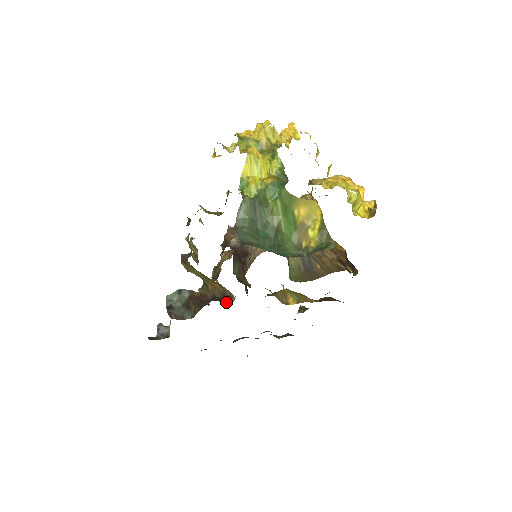
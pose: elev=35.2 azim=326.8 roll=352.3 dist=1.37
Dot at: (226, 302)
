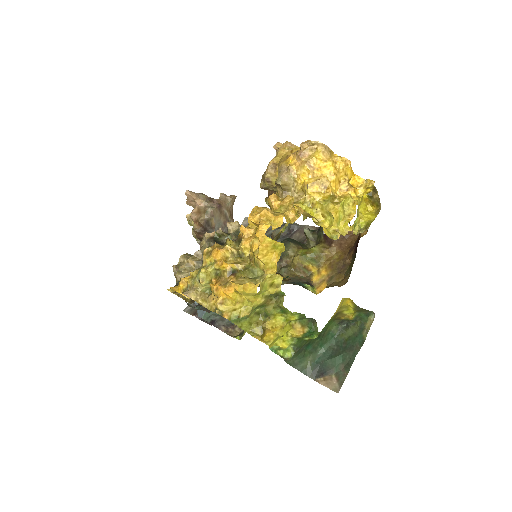
Dot at: occluded
